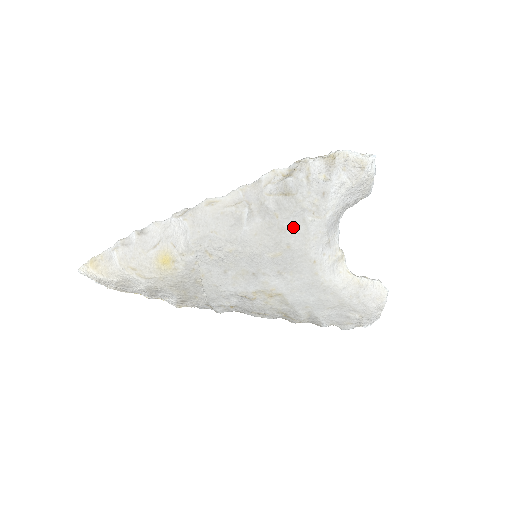
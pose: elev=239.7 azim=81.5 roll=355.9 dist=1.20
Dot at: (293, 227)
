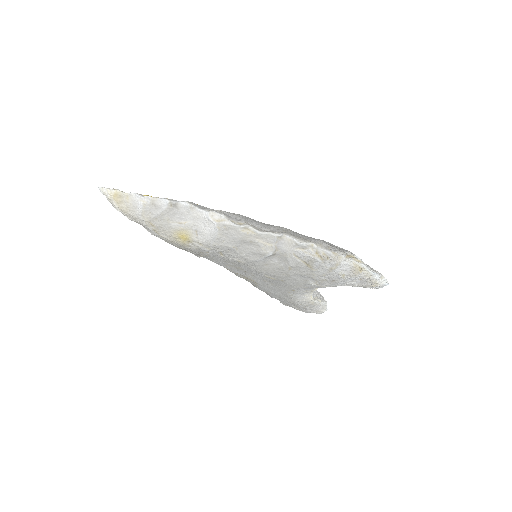
Dot at: (296, 278)
